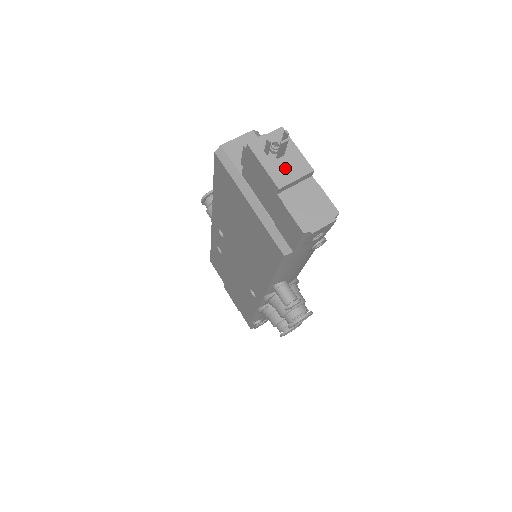
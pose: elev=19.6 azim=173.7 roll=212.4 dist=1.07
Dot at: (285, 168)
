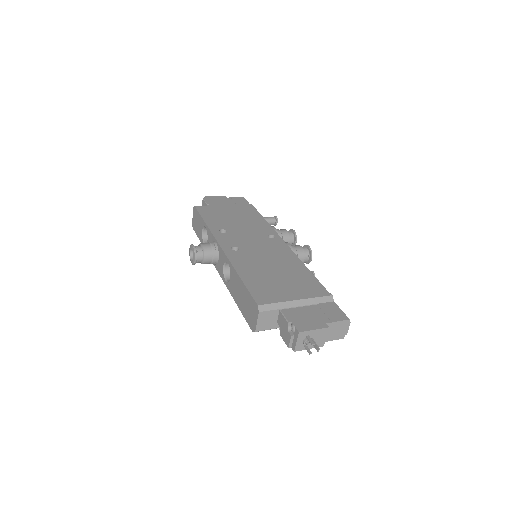
Dot at: (318, 340)
